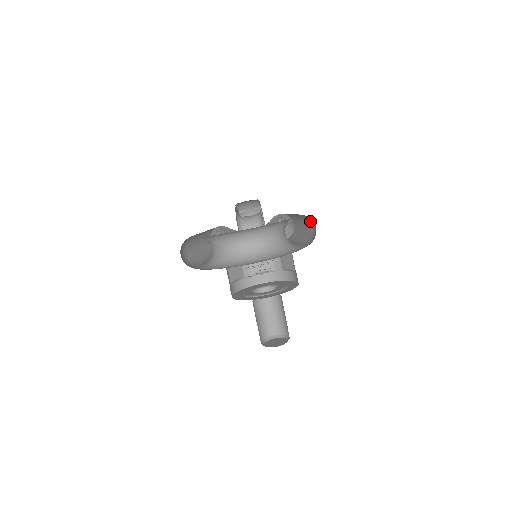
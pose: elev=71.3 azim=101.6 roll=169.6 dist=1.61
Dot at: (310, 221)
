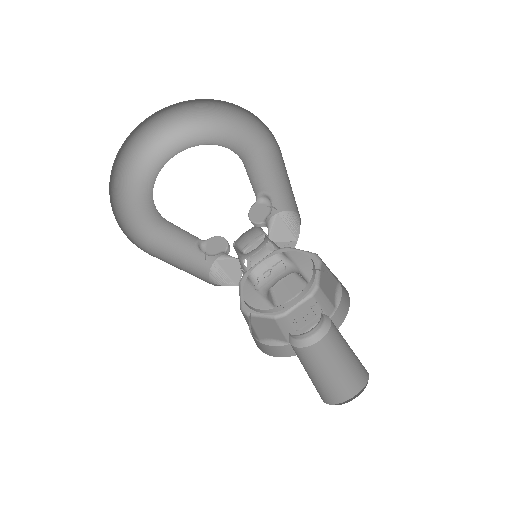
Dot at: (276, 149)
